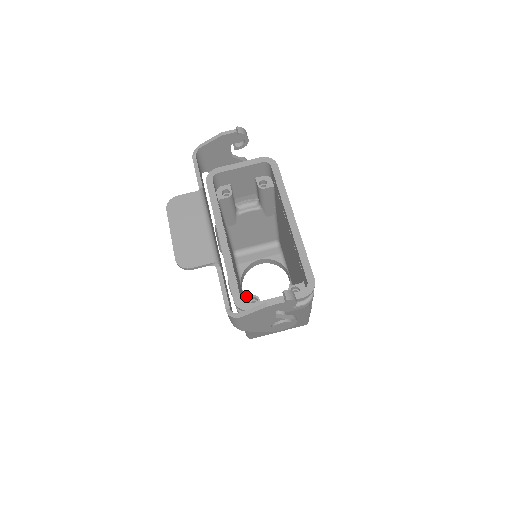
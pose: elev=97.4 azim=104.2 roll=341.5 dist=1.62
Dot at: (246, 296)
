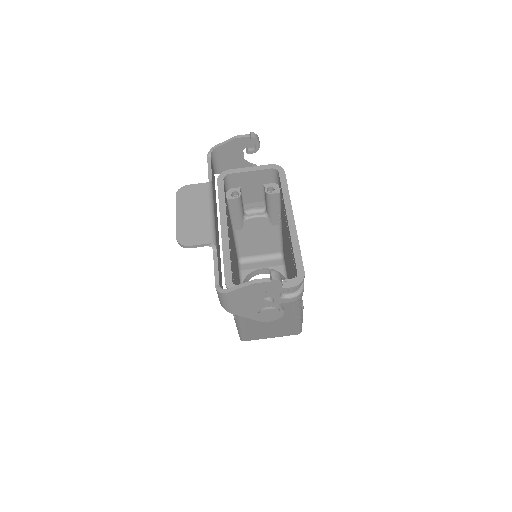
Dot at: occluded
